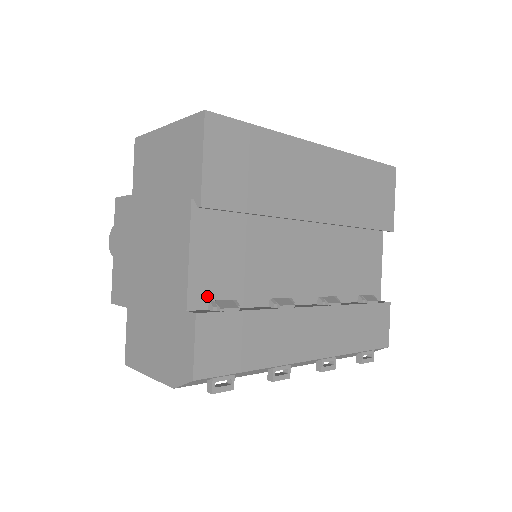
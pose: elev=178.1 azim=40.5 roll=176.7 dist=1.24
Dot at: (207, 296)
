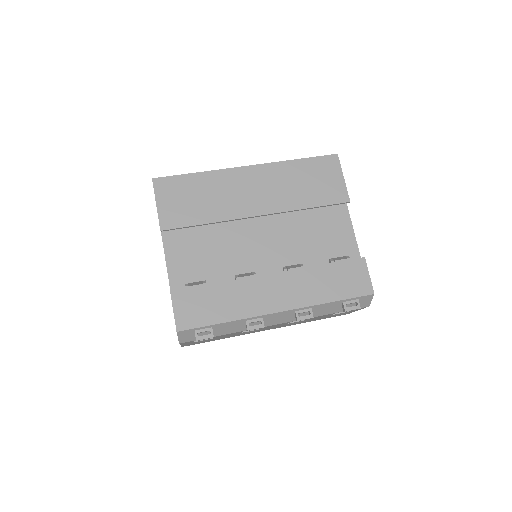
Dot at: (184, 282)
